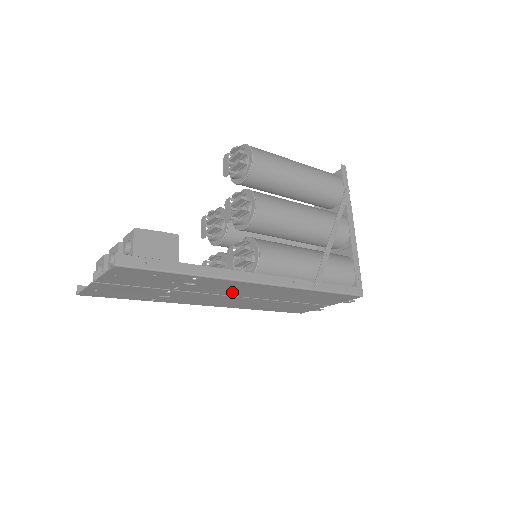
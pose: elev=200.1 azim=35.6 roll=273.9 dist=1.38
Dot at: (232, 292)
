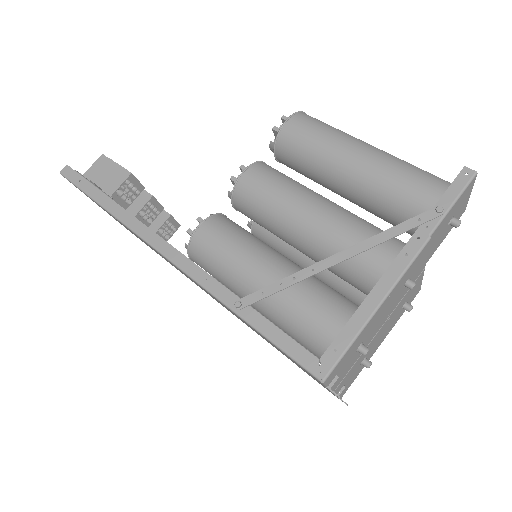
Dot at: occluded
